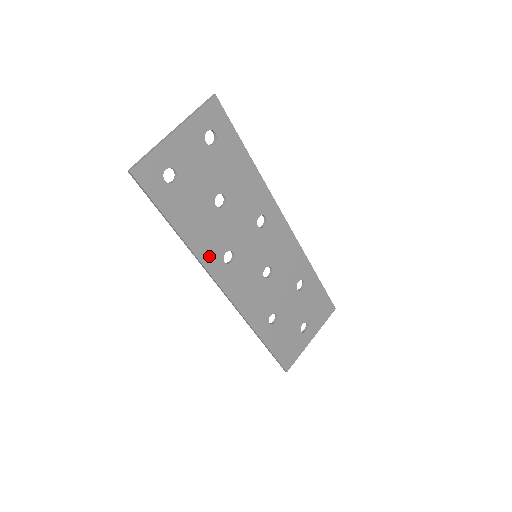
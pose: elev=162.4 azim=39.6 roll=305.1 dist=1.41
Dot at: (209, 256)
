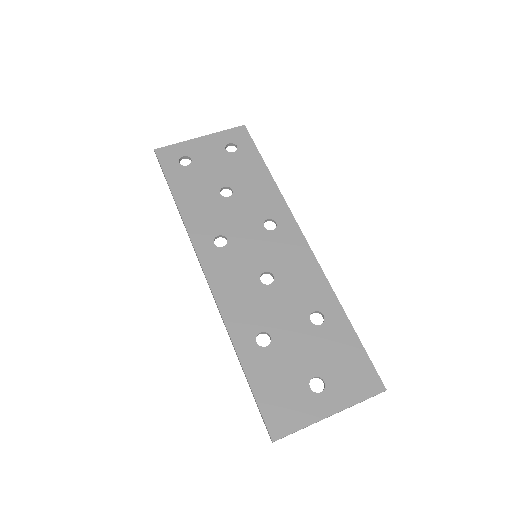
Dot at: (199, 231)
